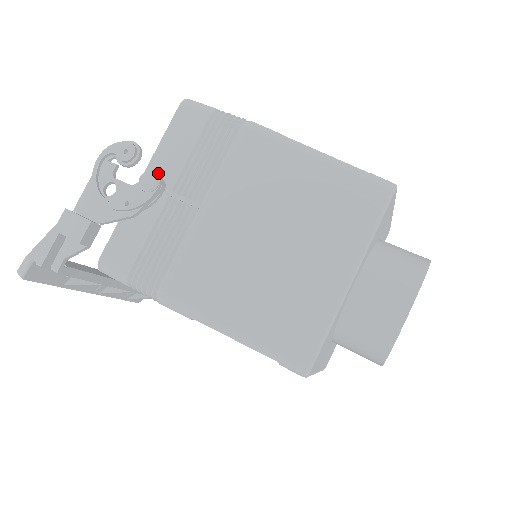
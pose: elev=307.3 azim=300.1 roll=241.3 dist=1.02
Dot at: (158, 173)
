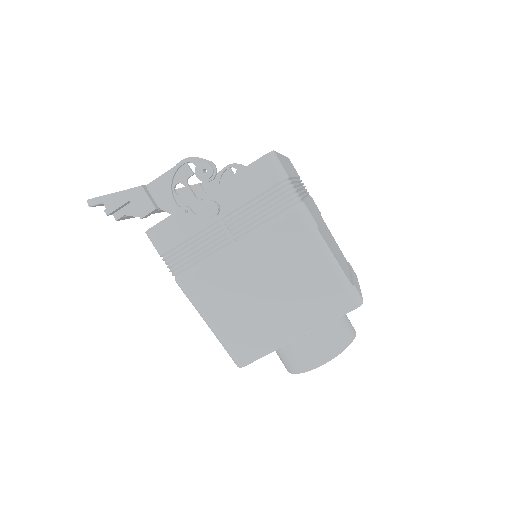
Dot at: (219, 198)
